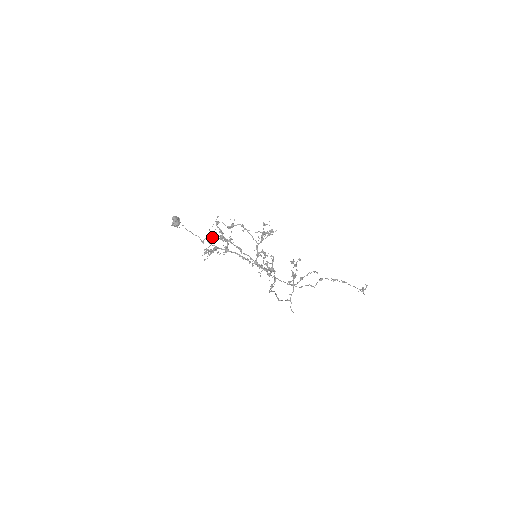
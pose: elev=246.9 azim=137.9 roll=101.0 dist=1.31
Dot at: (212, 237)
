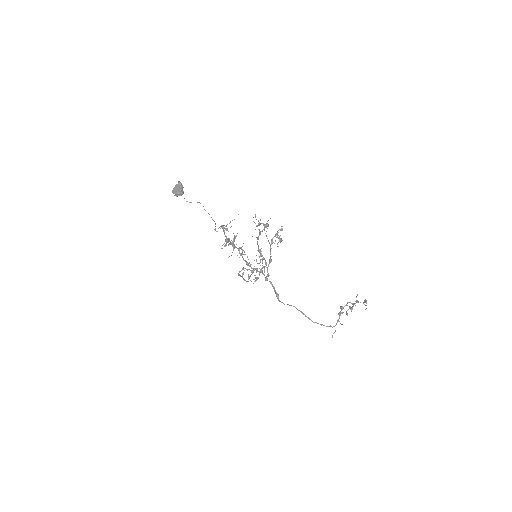
Dot at: (223, 225)
